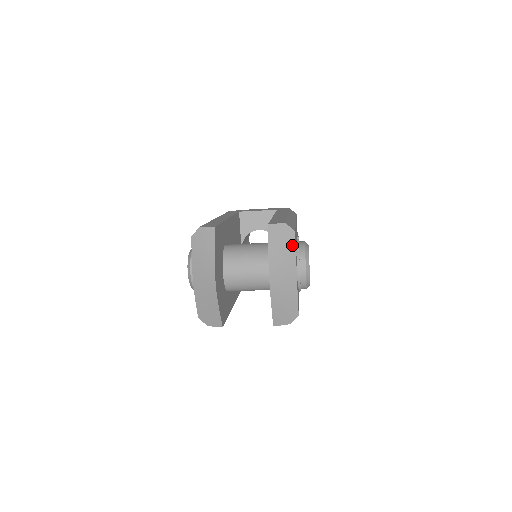
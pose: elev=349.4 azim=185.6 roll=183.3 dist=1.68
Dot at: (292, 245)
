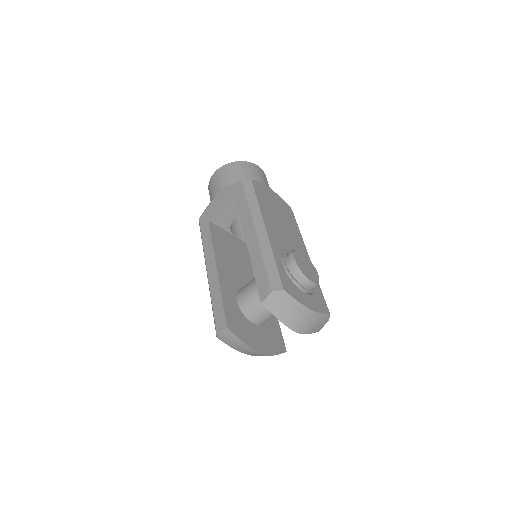
Dot at: (290, 300)
